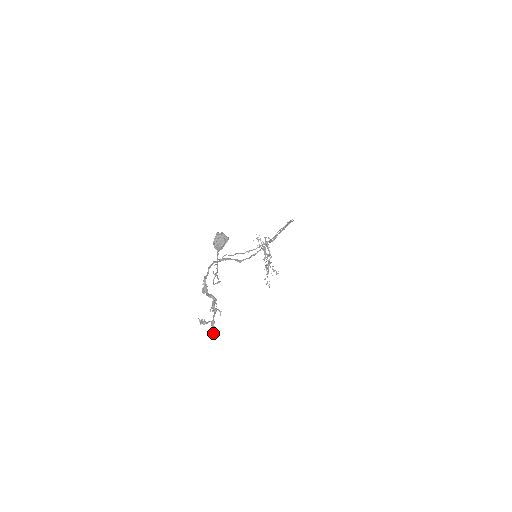
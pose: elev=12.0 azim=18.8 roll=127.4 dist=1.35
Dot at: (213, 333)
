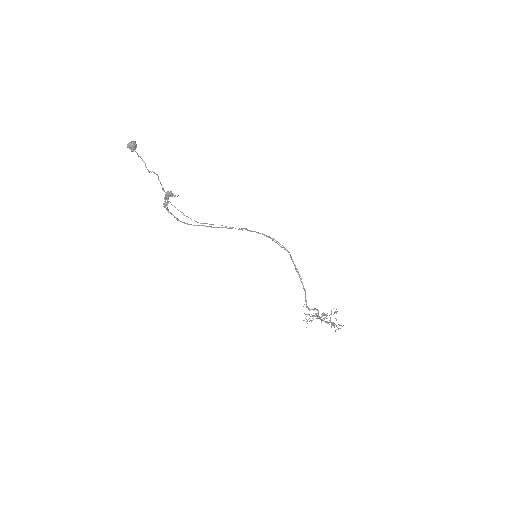
Dot at: (172, 194)
